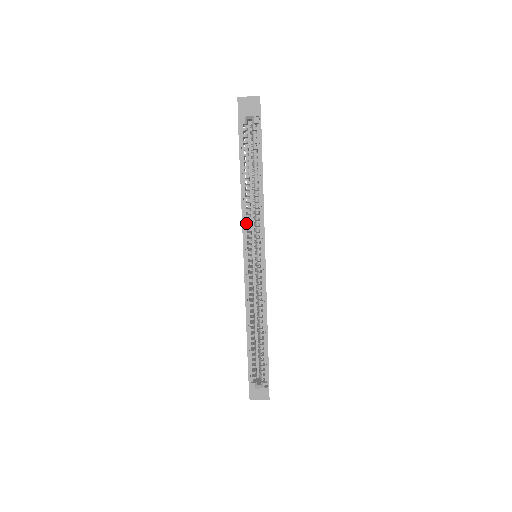
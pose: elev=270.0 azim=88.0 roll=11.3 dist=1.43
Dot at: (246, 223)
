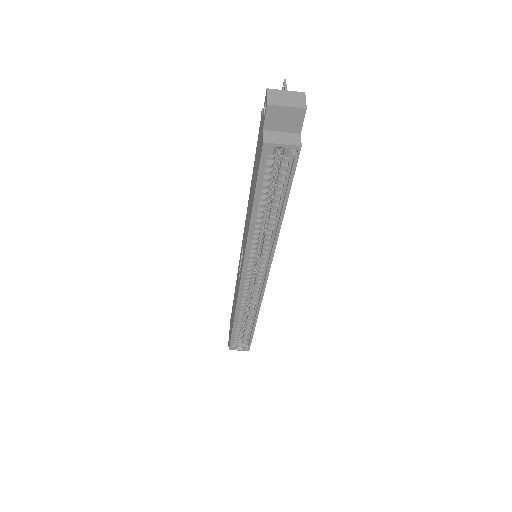
Dot at: (250, 249)
